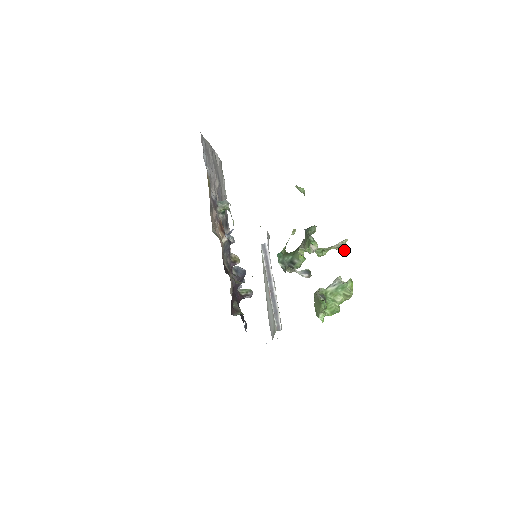
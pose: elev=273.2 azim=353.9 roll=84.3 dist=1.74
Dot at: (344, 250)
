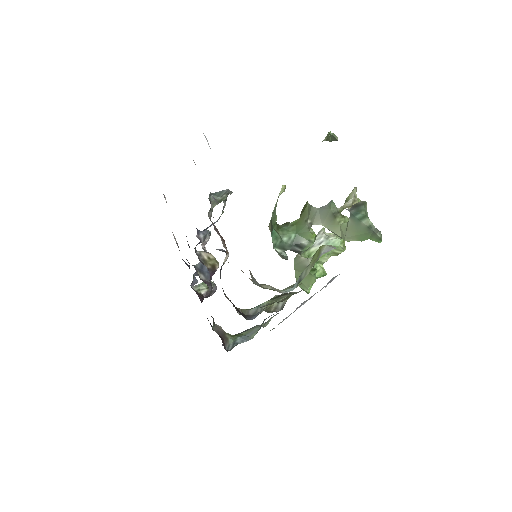
Dot at: occluded
